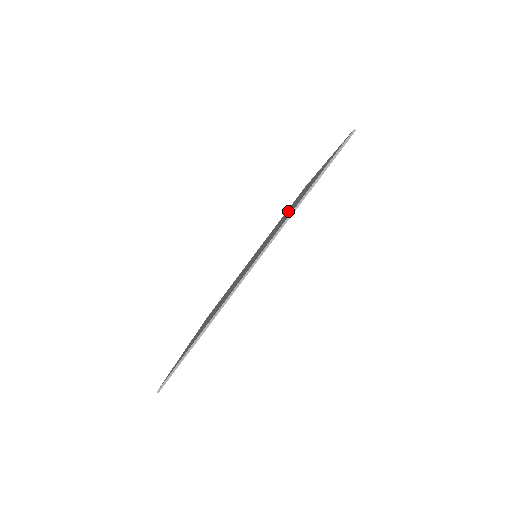
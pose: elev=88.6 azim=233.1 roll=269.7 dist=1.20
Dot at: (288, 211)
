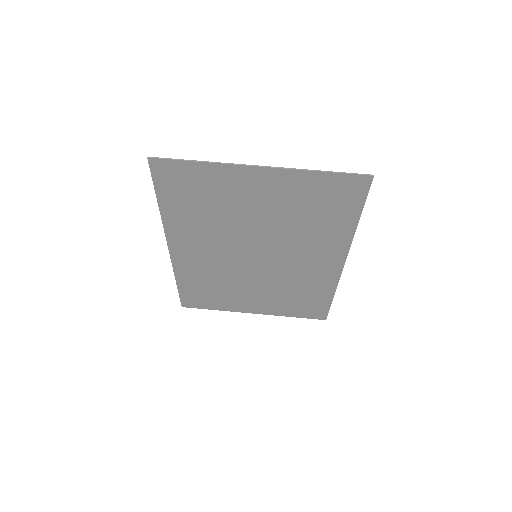
Dot at: (301, 259)
